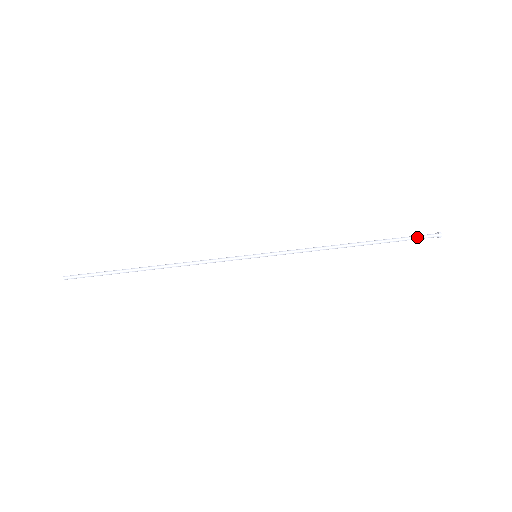
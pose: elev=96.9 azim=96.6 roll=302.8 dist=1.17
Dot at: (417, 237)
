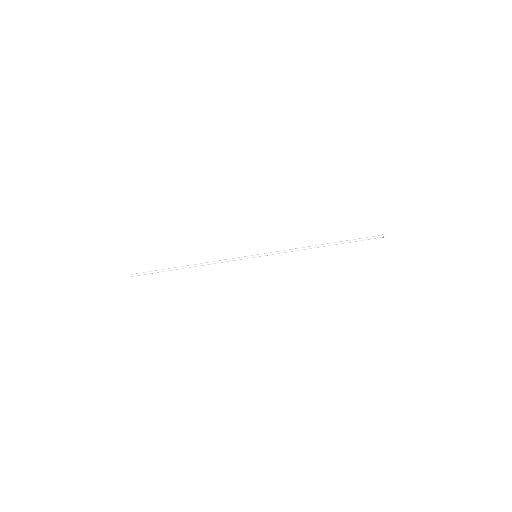
Dot at: (368, 239)
